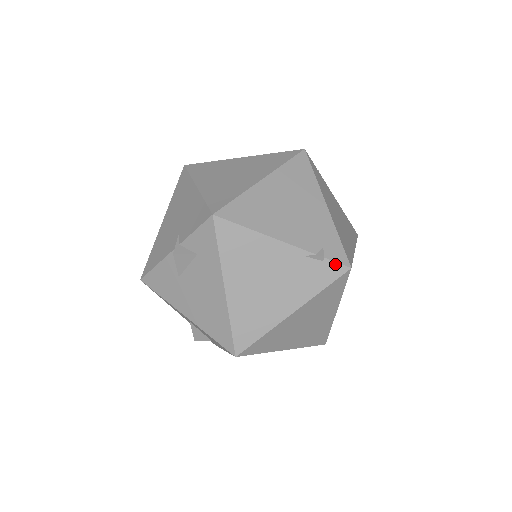
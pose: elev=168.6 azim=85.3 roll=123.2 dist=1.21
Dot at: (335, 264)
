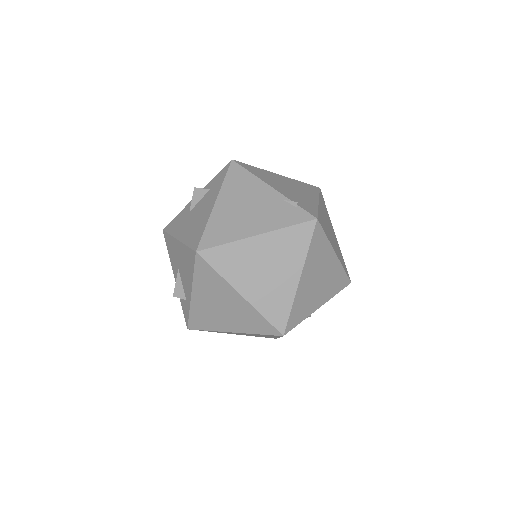
Dot at: (305, 212)
